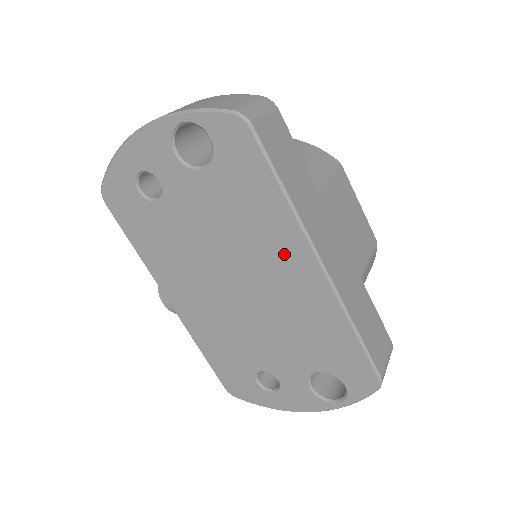
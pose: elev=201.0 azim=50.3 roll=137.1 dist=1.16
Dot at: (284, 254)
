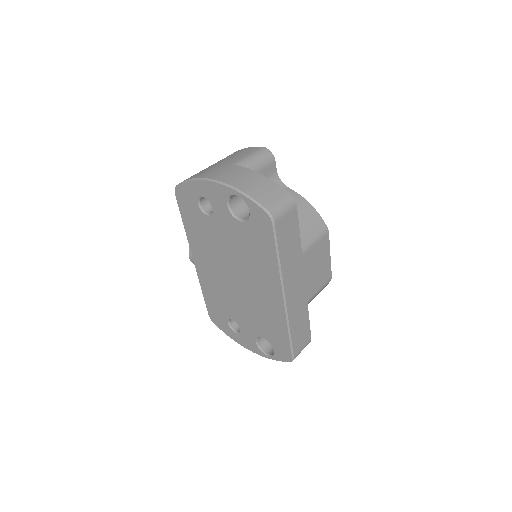
Dot at: (267, 282)
